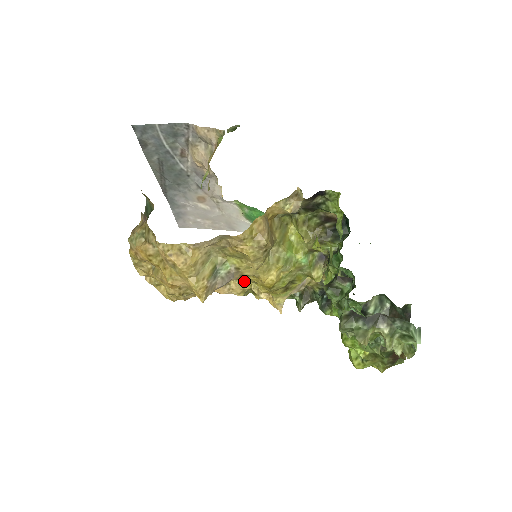
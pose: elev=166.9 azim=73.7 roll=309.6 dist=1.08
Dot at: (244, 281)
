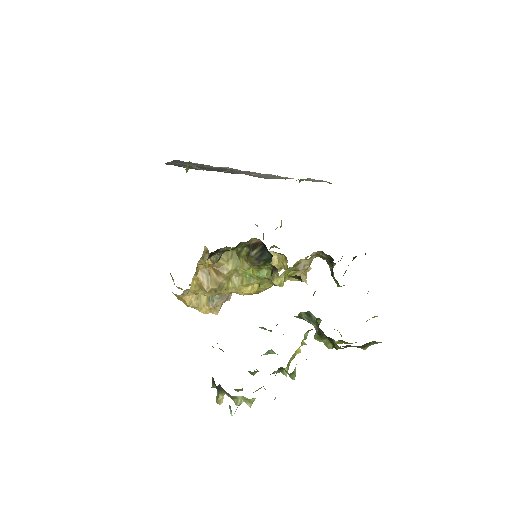
Dot at: occluded
